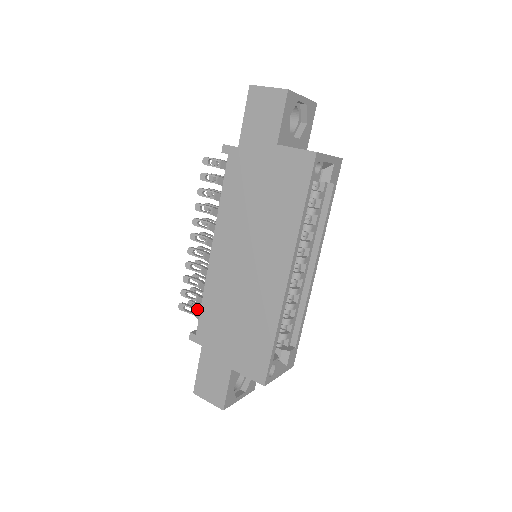
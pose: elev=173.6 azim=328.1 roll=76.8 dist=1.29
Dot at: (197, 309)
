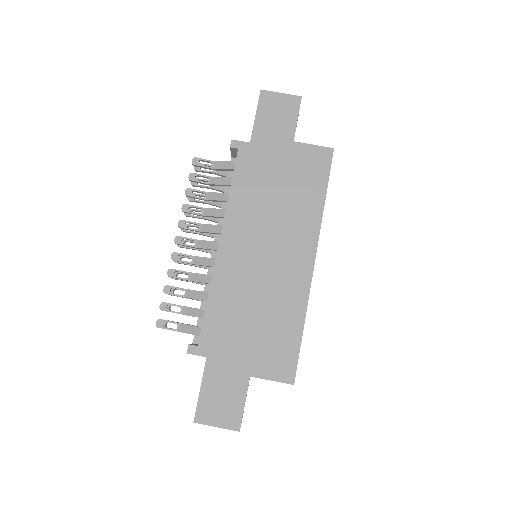
Dot at: occluded
